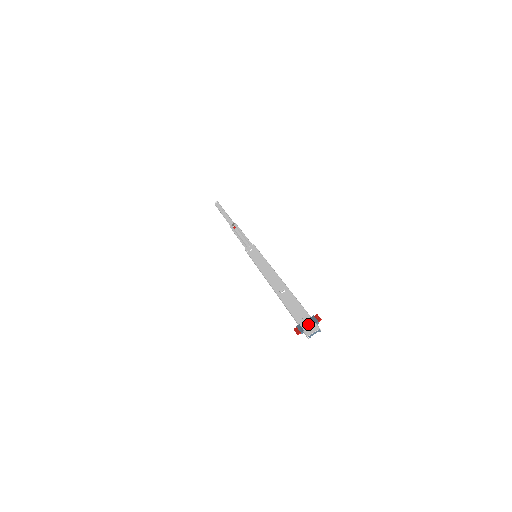
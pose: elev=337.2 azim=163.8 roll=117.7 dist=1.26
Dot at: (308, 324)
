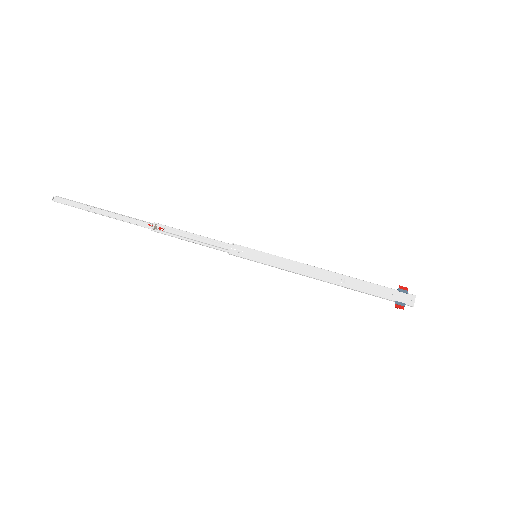
Dot at: (403, 297)
